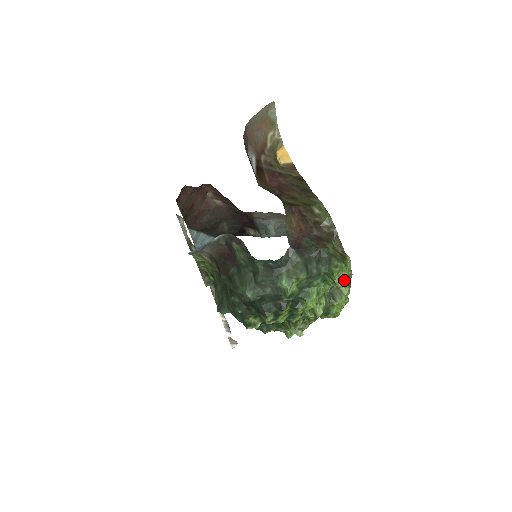
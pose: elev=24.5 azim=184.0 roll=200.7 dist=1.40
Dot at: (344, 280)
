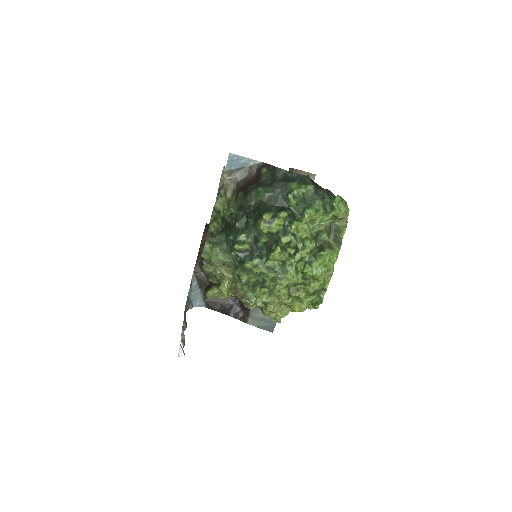
Dot at: (341, 213)
